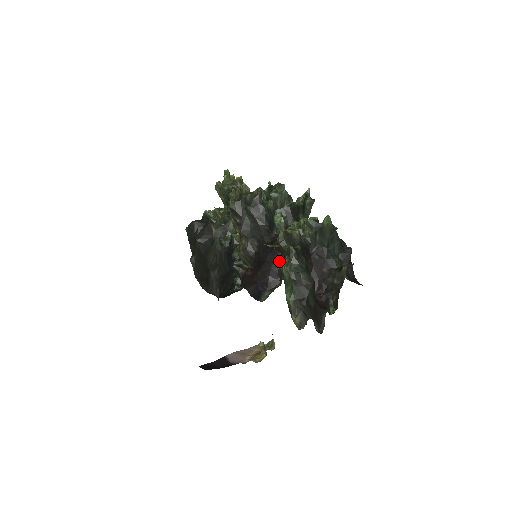
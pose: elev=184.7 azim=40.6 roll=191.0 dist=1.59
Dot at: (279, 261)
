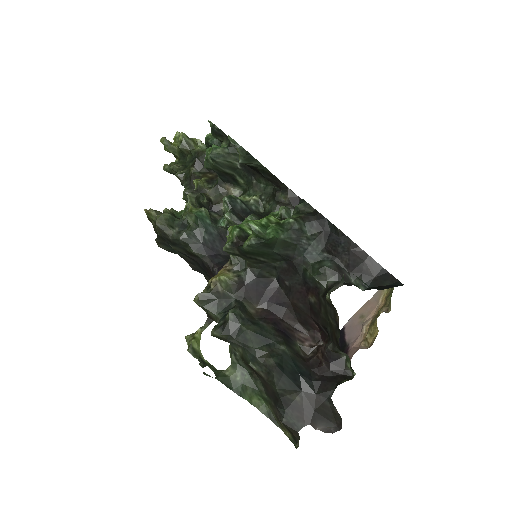
Dot at: occluded
